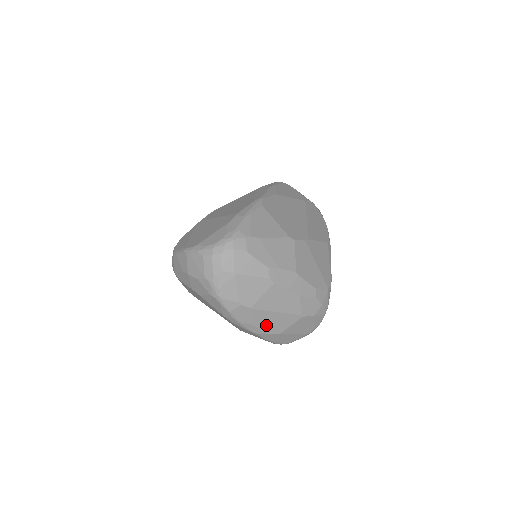
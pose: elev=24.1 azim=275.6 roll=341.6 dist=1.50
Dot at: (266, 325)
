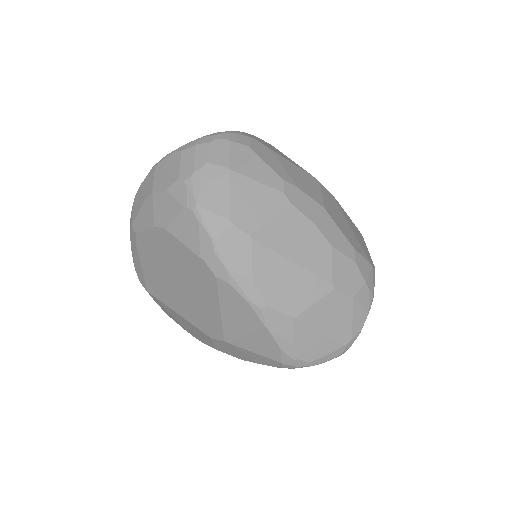
Dot at: (273, 287)
